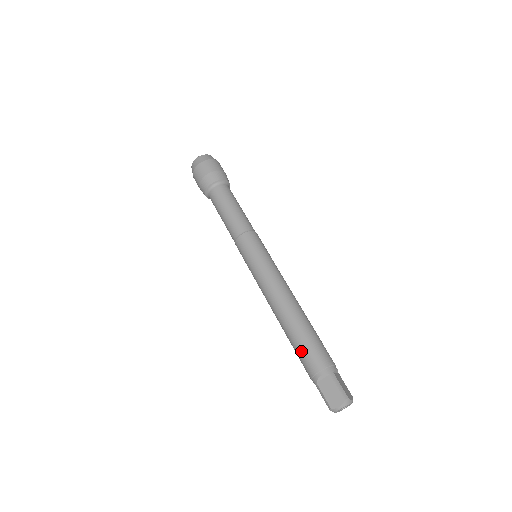
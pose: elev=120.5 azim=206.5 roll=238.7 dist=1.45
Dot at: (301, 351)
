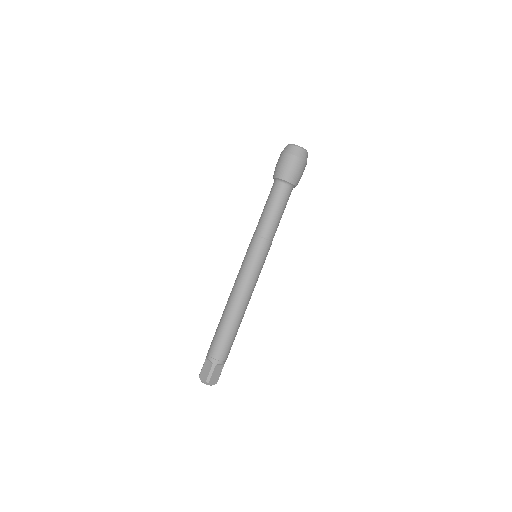
Dot at: (215, 337)
